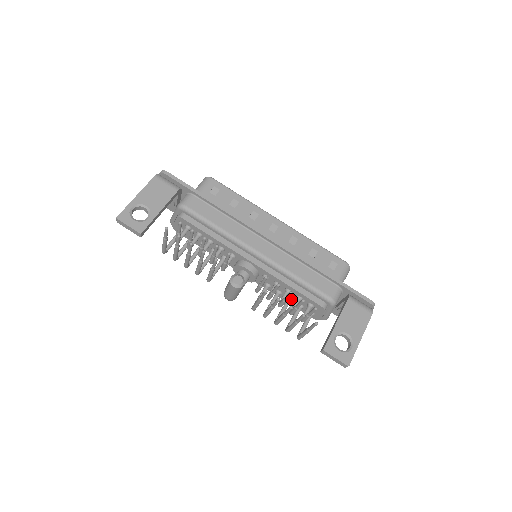
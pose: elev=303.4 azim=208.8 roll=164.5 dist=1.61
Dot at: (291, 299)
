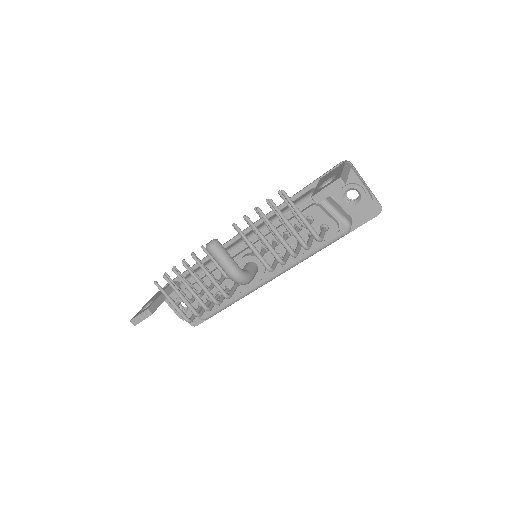
Dot at: occluded
